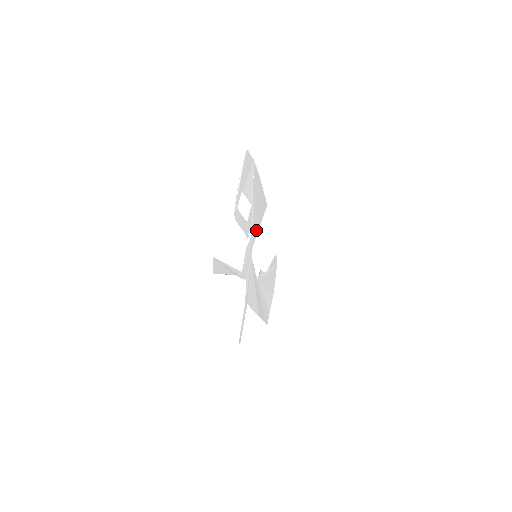
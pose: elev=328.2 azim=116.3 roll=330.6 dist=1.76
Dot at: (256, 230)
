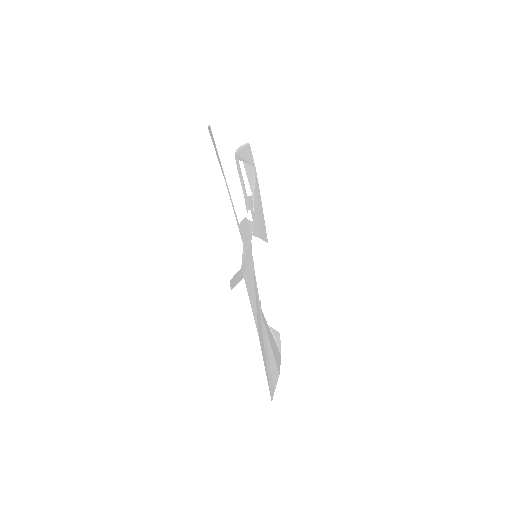
Dot at: (256, 231)
